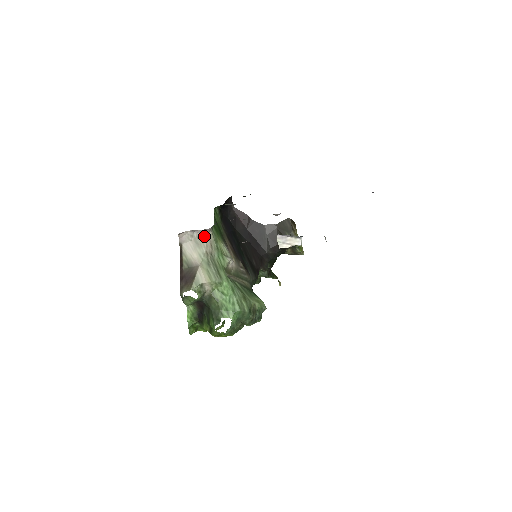
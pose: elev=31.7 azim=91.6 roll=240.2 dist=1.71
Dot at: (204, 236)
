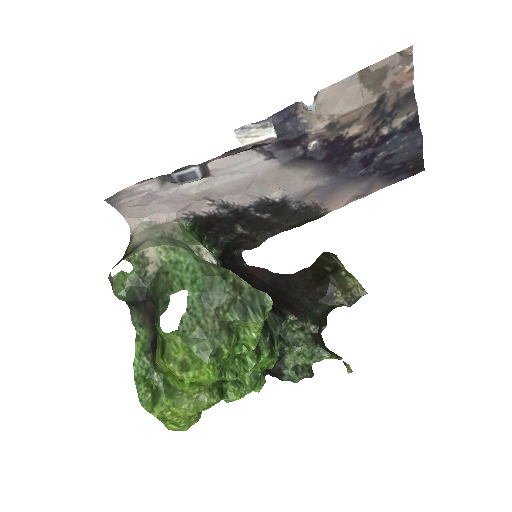
Dot at: (165, 223)
